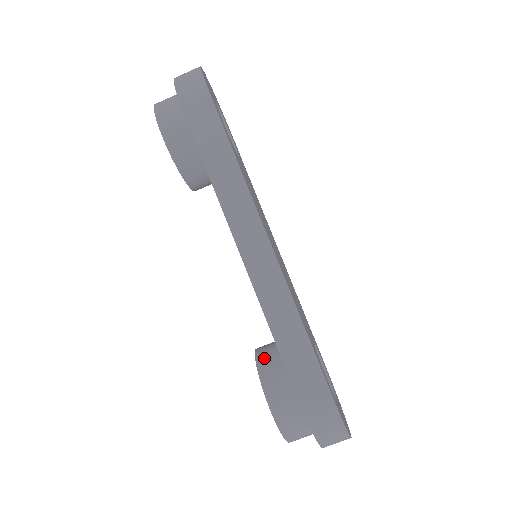
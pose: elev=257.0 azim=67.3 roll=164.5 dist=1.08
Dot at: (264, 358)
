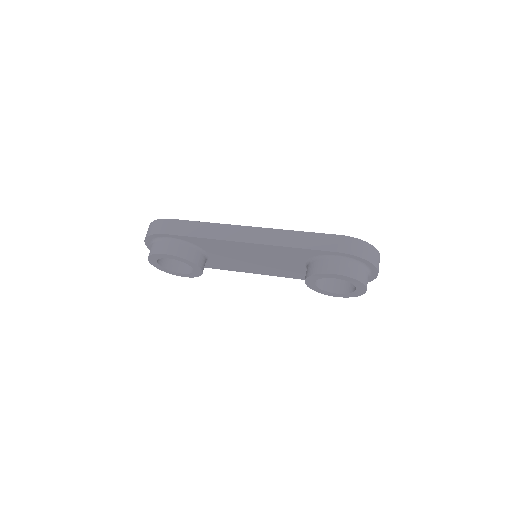
Dot at: (309, 271)
